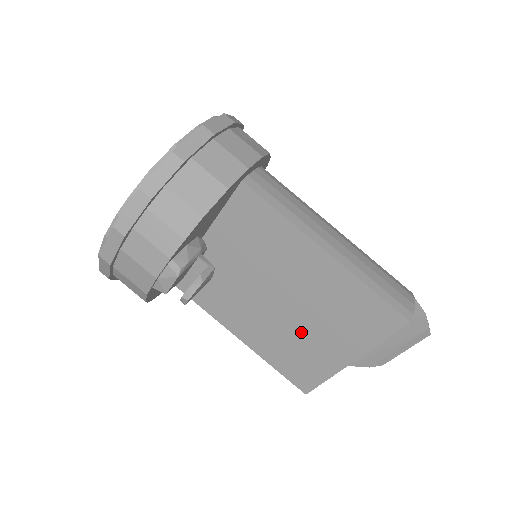
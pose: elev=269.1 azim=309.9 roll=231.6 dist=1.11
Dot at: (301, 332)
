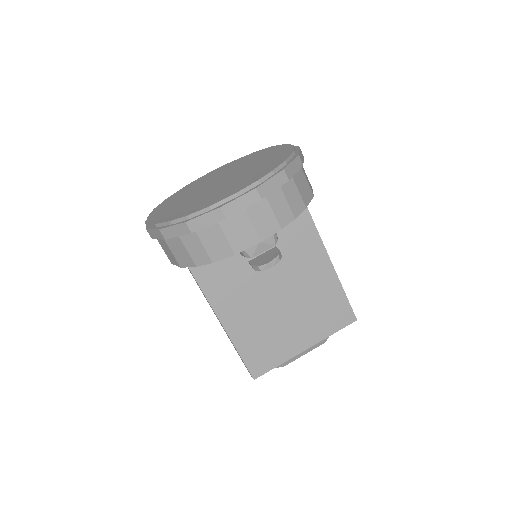
Dot at: (281, 321)
